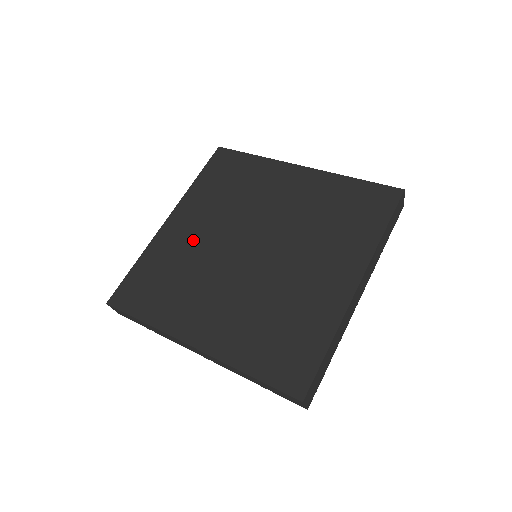
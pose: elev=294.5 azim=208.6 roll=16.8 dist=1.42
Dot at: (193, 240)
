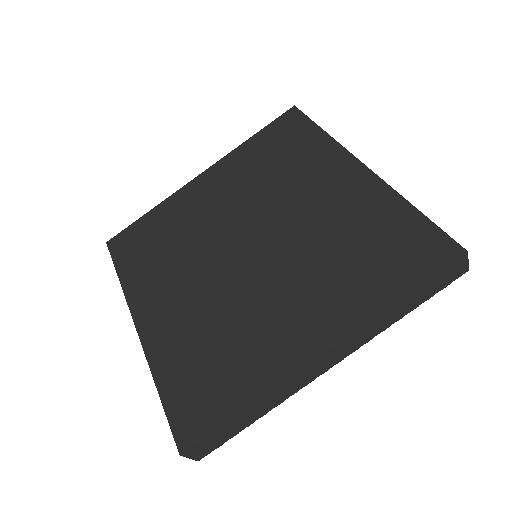
Dot at: (205, 210)
